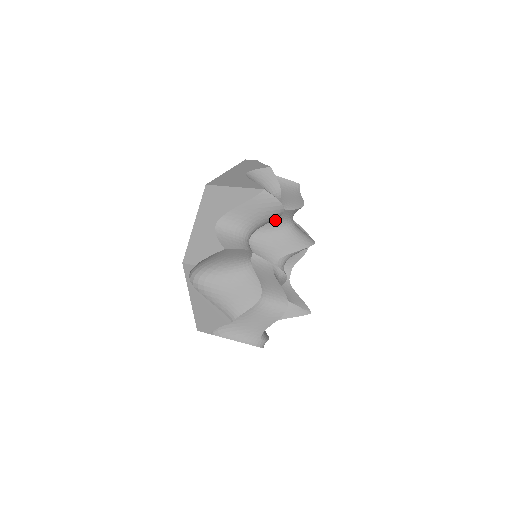
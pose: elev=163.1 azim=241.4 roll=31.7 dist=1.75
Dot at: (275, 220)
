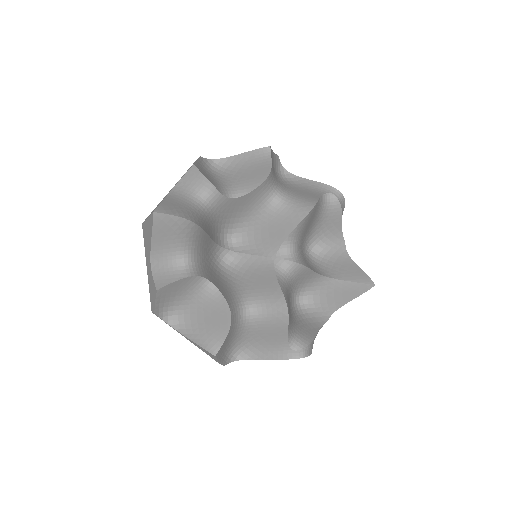
Dot at: (253, 208)
